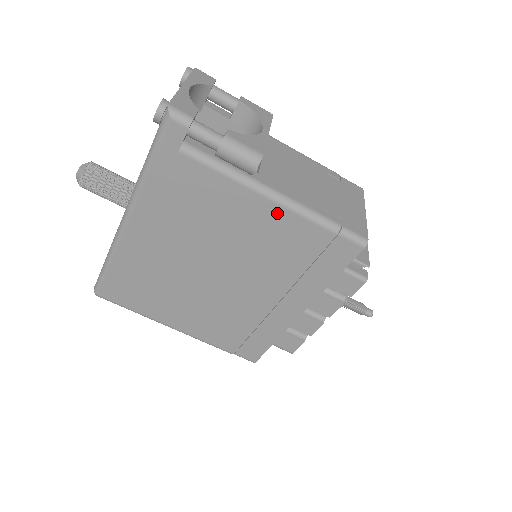
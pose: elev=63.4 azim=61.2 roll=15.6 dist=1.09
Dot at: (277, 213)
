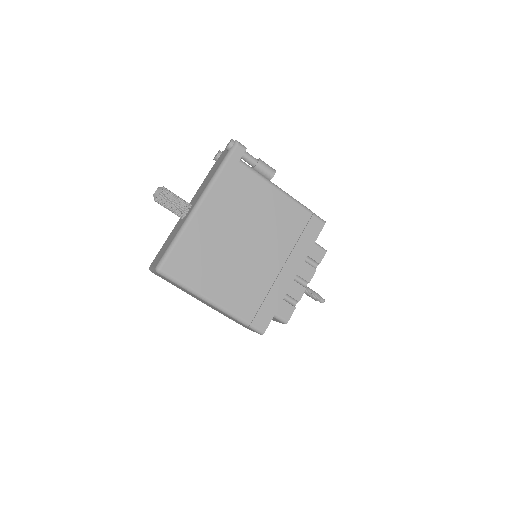
Dot at: (284, 200)
